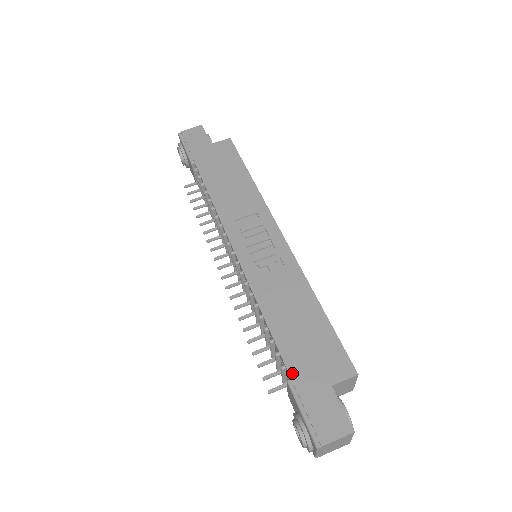
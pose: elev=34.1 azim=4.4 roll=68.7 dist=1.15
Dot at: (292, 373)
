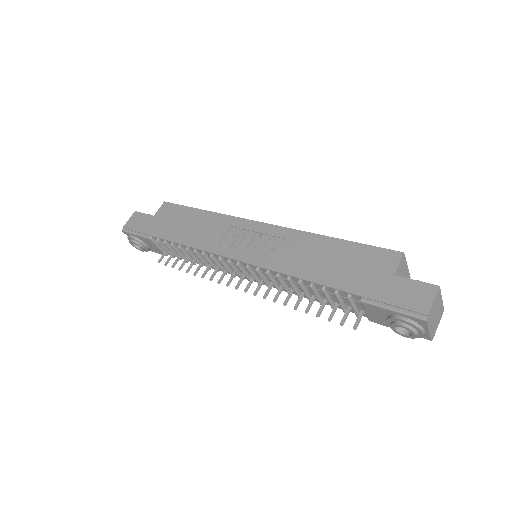
Dot at: (358, 293)
